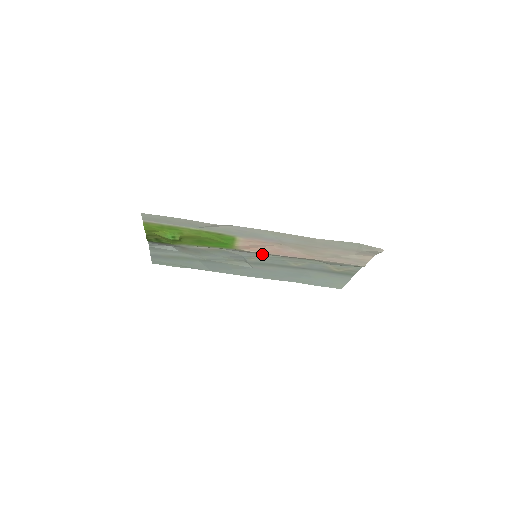
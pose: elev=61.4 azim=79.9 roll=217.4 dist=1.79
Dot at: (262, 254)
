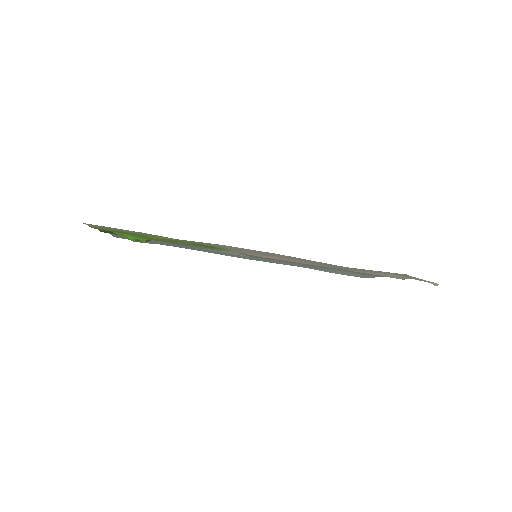
Dot at: occluded
